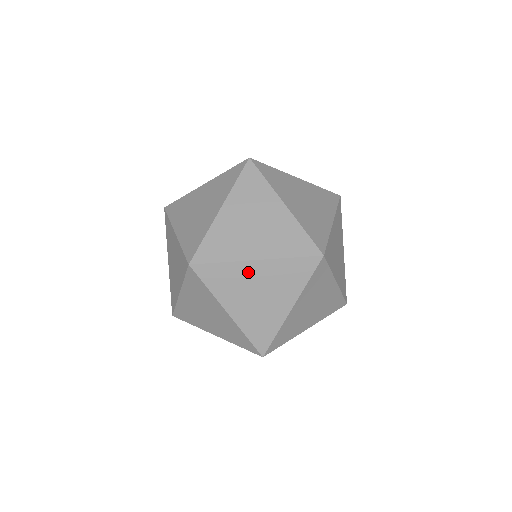
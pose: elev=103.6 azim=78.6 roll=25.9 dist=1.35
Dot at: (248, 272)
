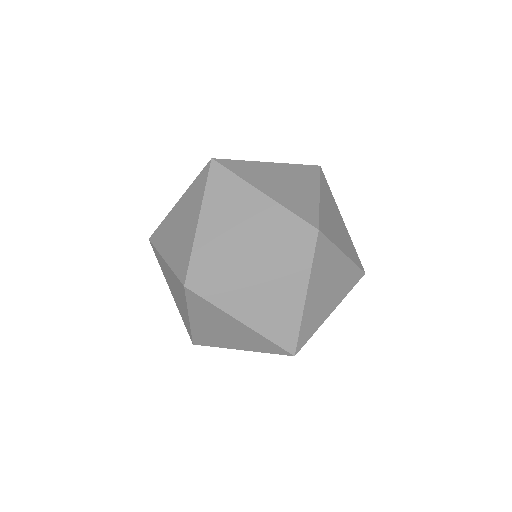
Dot at: (165, 267)
